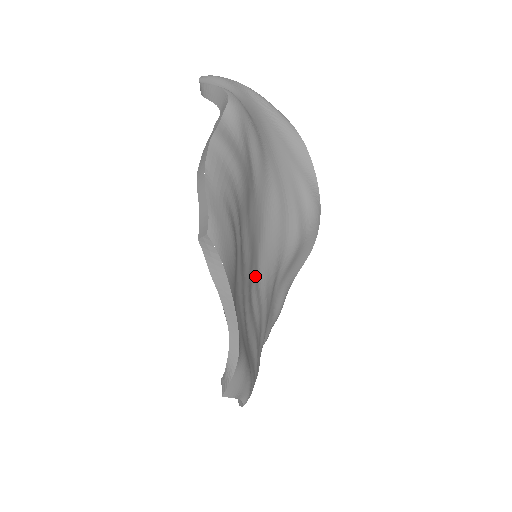
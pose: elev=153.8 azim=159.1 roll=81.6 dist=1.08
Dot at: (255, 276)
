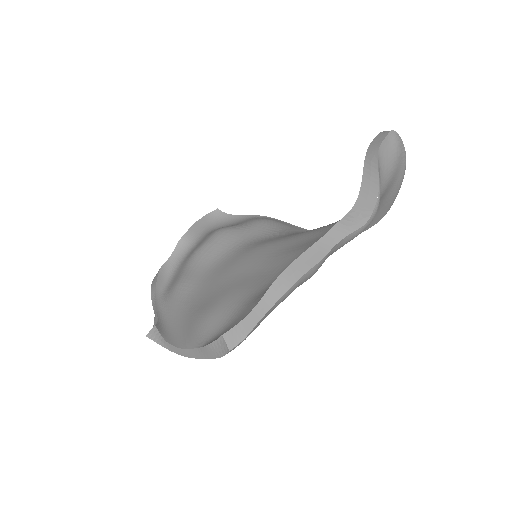
Dot at: occluded
